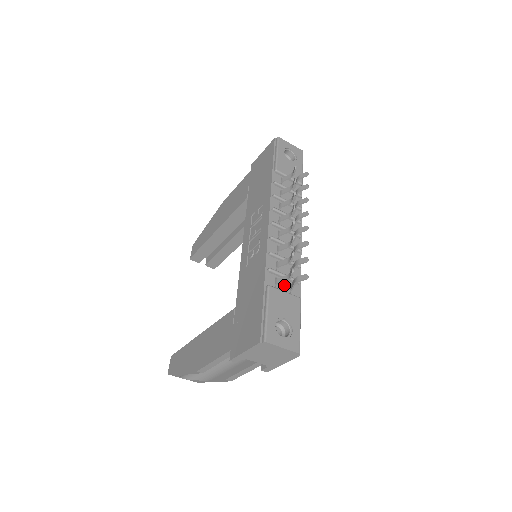
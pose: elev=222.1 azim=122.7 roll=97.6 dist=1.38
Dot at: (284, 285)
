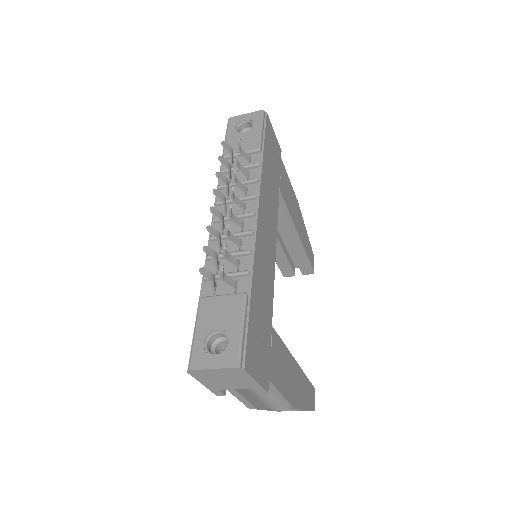
Dot at: (227, 286)
